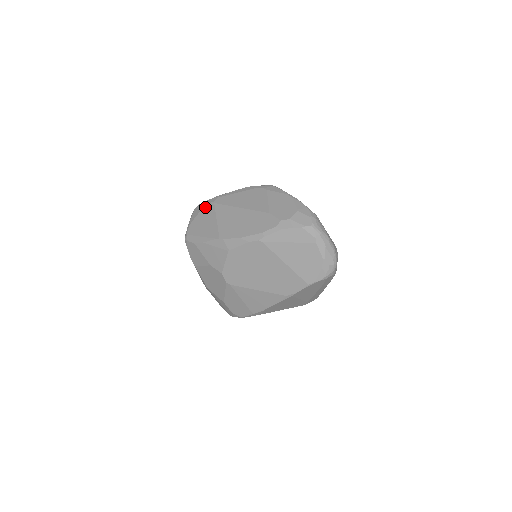
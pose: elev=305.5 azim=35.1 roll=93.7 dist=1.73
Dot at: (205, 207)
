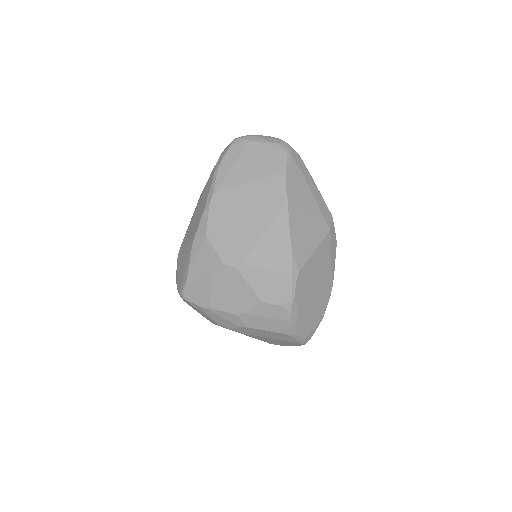
Dot at: (177, 263)
